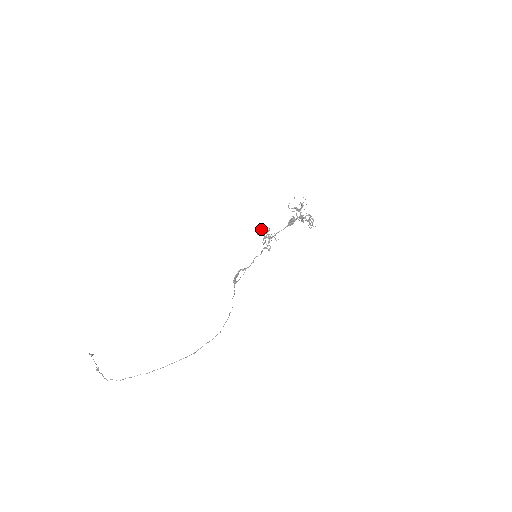
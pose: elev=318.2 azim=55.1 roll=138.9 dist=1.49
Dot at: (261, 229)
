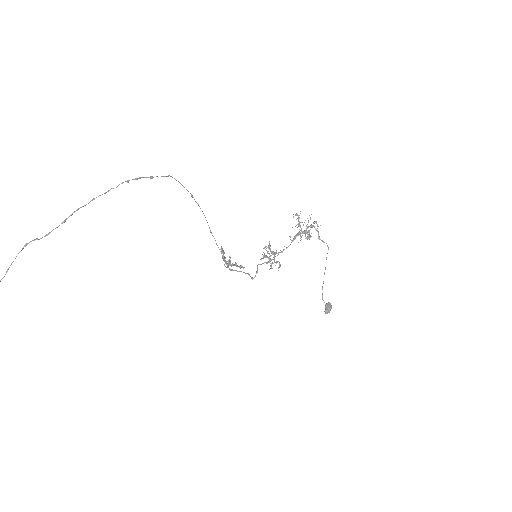
Dot at: (264, 256)
